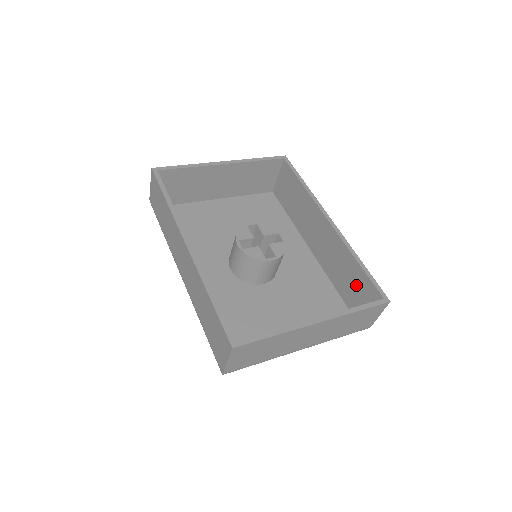
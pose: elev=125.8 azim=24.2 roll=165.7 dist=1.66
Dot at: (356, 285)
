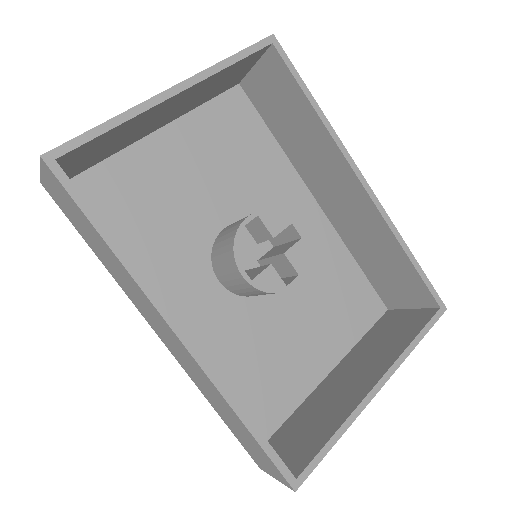
Dot at: (394, 273)
